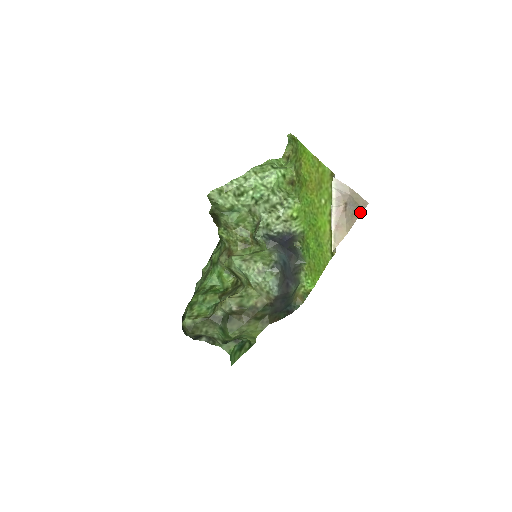
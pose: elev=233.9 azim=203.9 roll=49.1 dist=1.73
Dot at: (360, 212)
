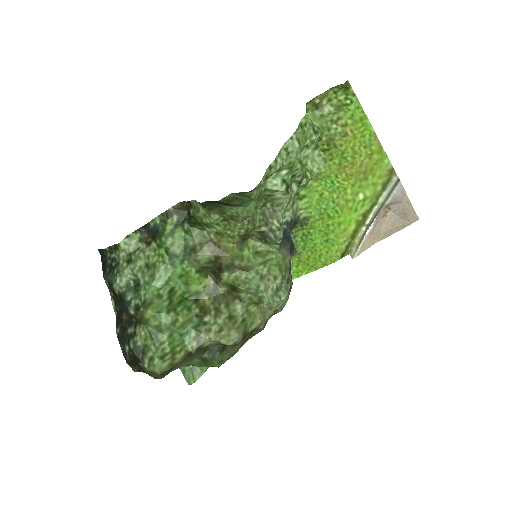
Dot at: (405, 226)
